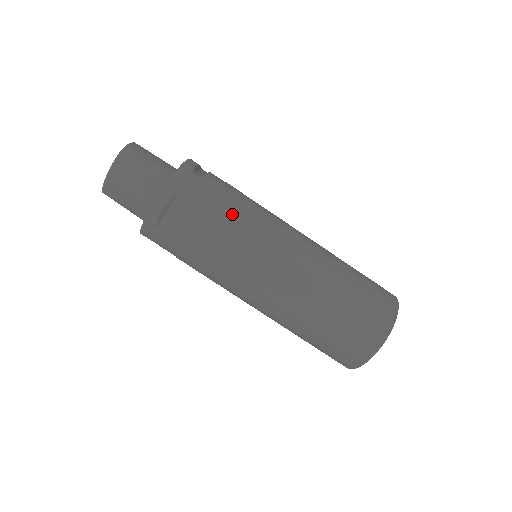
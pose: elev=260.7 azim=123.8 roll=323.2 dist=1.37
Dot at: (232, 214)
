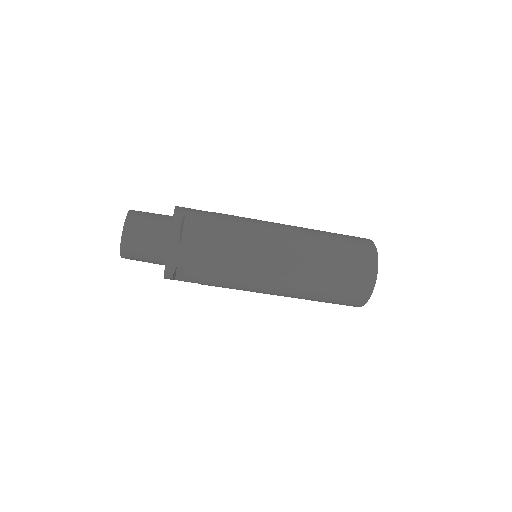
Dot at: (223, 265)
